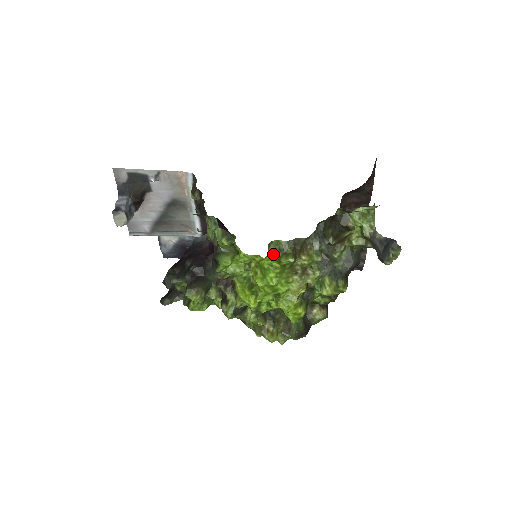
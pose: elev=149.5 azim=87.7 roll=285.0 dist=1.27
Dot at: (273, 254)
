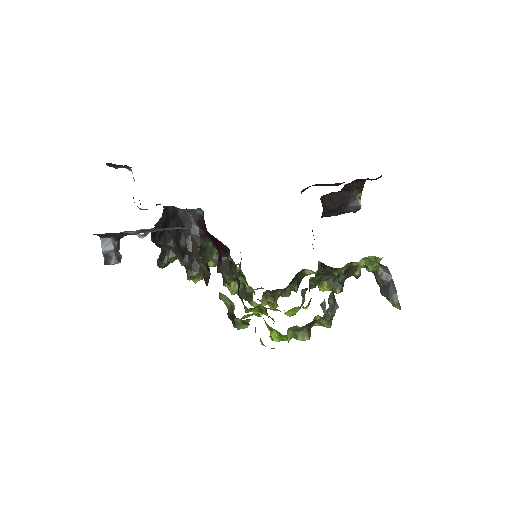
Dot at: (290, 333)
